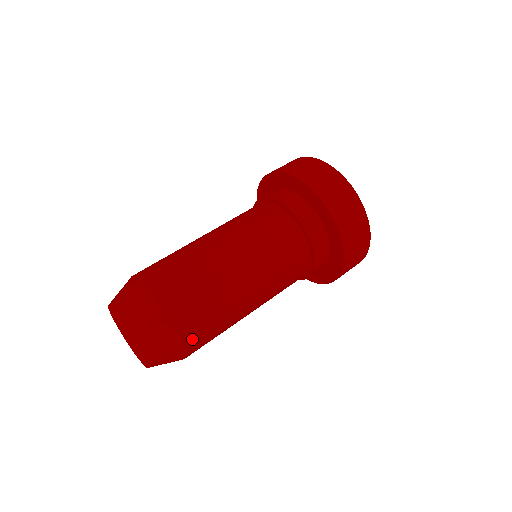
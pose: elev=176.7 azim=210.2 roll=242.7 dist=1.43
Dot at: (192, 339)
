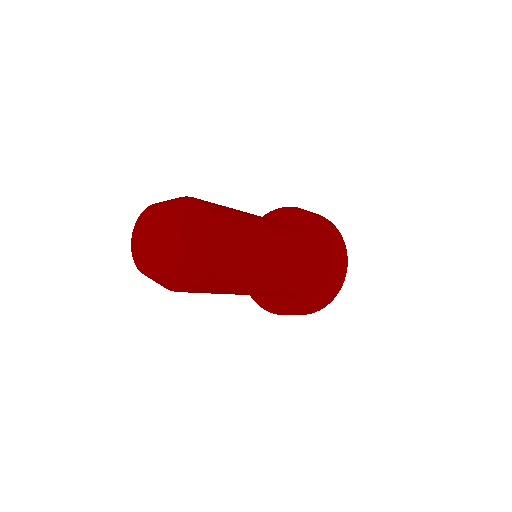
Dot at: (218, 264)
